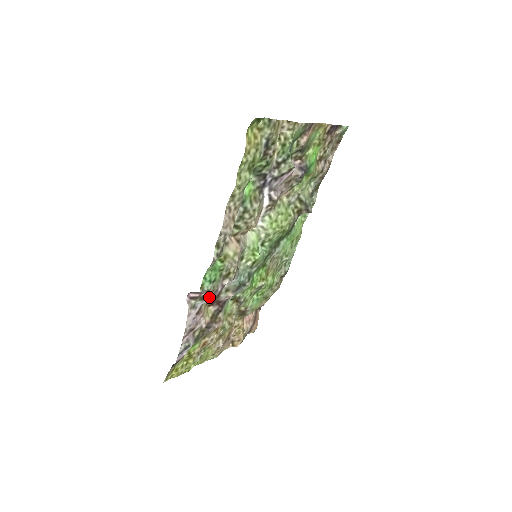
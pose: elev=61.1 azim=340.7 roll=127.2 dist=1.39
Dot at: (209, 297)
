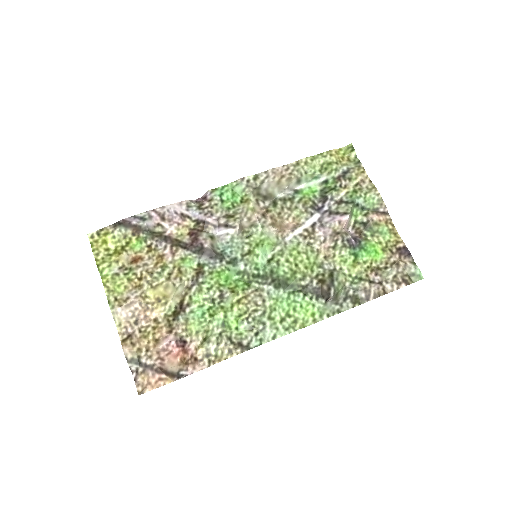
Dot at: (203, 212)
